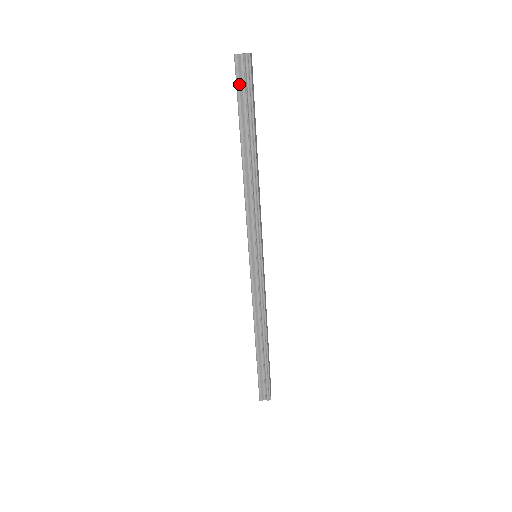
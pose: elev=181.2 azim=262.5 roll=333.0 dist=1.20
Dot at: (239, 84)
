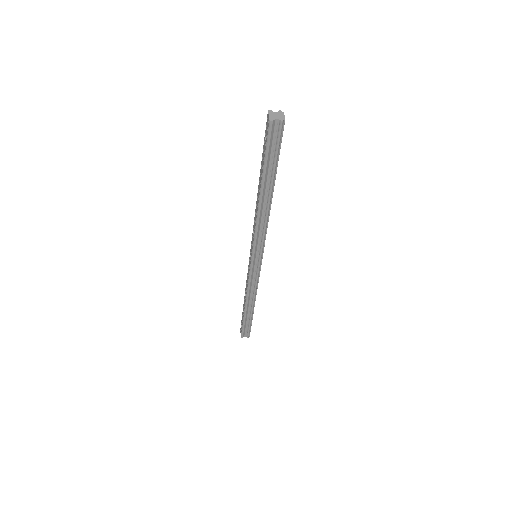
Dot at: (269, 144)
